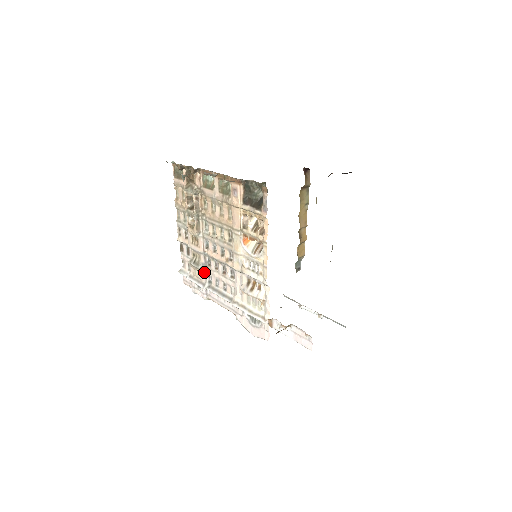
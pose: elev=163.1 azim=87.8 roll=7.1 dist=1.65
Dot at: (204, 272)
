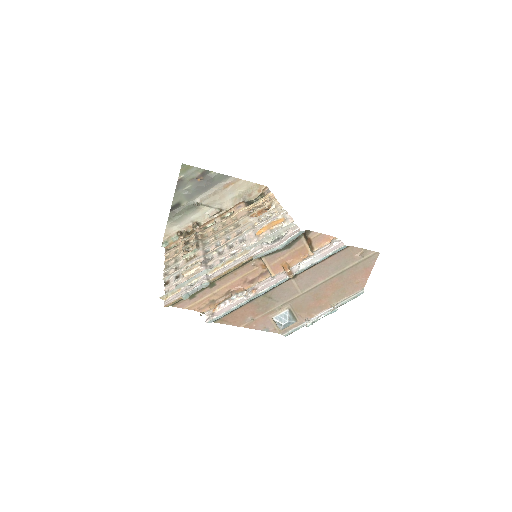
Dot at: (204, 265)
